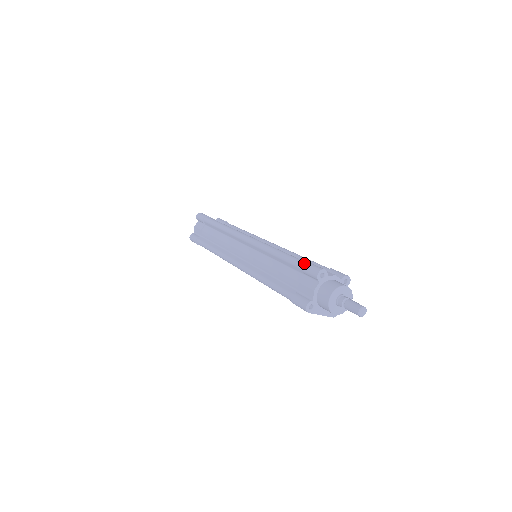
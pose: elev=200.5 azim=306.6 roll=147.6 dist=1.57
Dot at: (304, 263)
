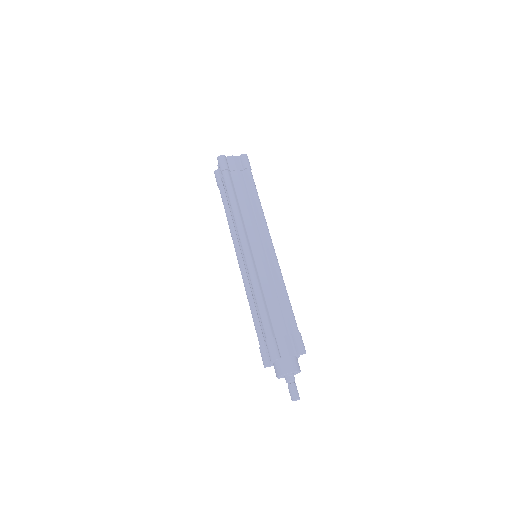
Dot at: (267, 339)
